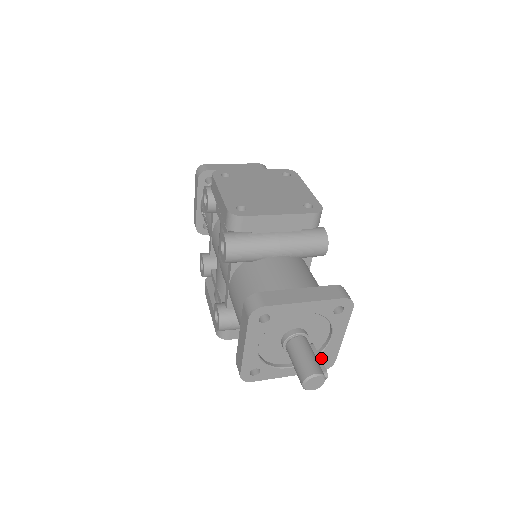
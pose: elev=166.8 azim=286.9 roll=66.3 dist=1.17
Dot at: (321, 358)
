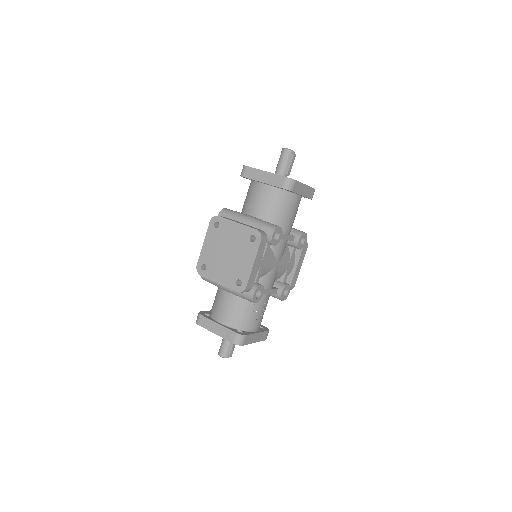
Dot at: occluded
